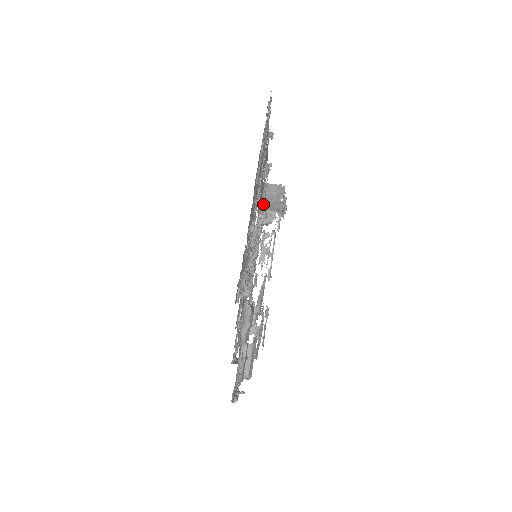
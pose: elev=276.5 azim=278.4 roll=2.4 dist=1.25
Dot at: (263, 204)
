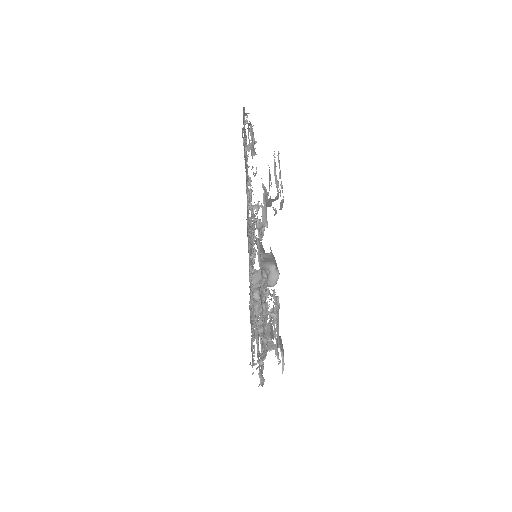
Dot at: occluded
